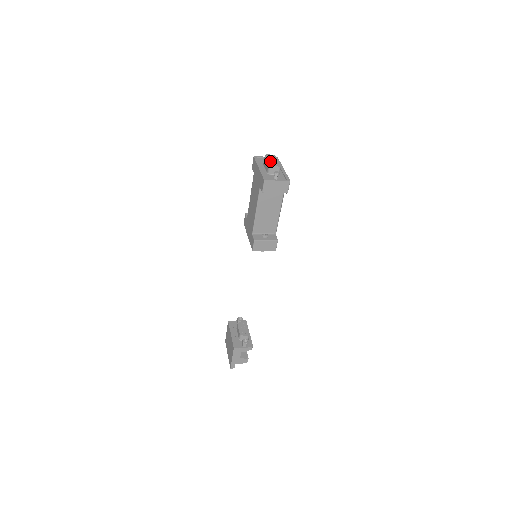
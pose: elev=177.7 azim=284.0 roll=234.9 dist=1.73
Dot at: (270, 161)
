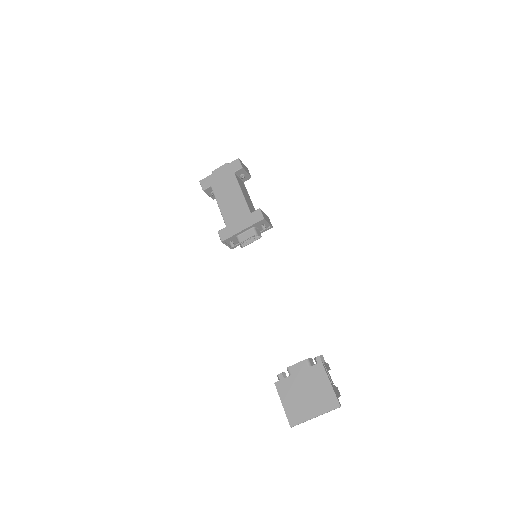
Dot at: occluded
